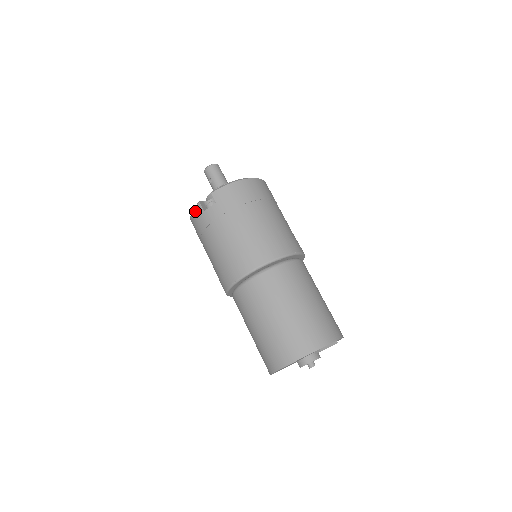
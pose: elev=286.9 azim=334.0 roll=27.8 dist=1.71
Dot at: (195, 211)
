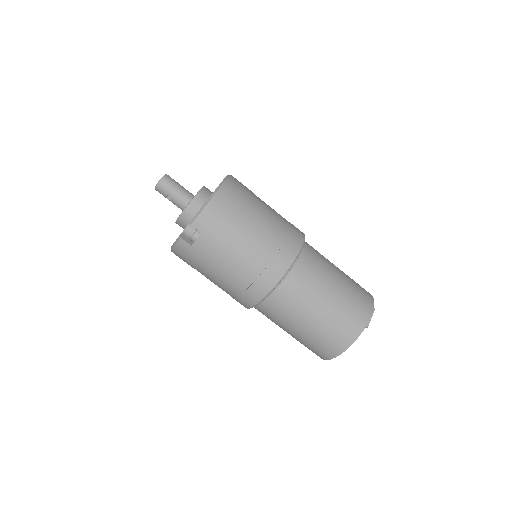
Dot at: (178, 247)
